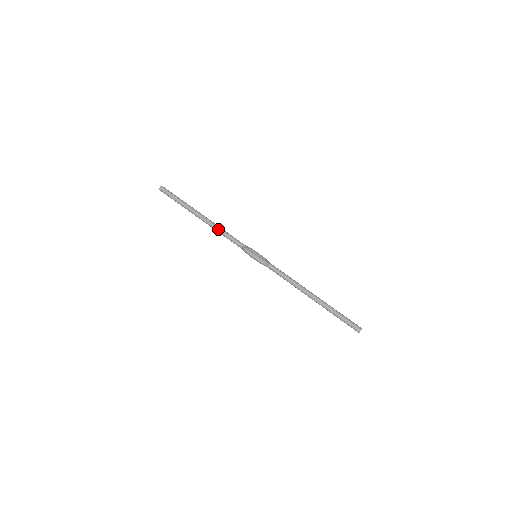
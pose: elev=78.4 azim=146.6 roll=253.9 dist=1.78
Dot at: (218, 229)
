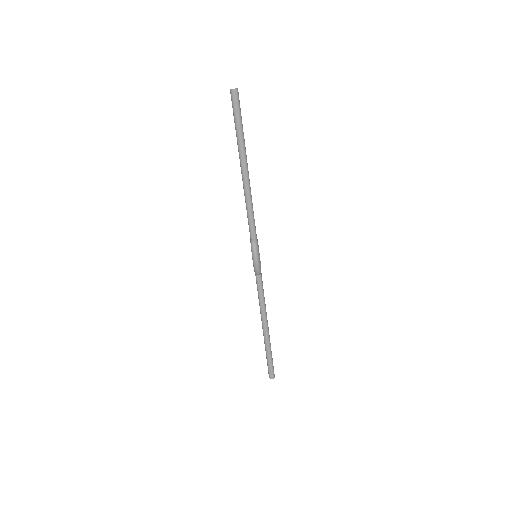
Dot at: (249, 200)
